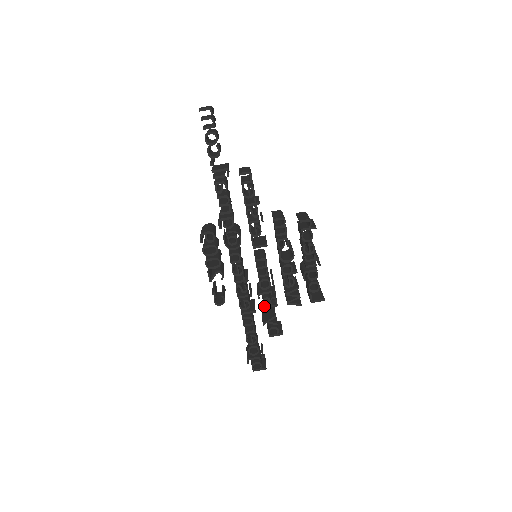
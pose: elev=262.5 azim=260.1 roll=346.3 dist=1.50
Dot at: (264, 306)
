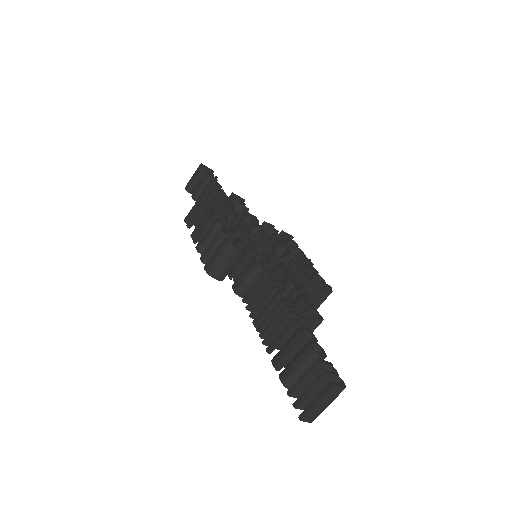
Dot at: occluded
